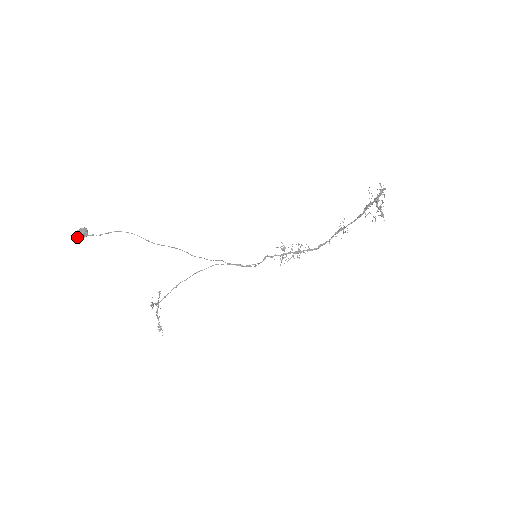
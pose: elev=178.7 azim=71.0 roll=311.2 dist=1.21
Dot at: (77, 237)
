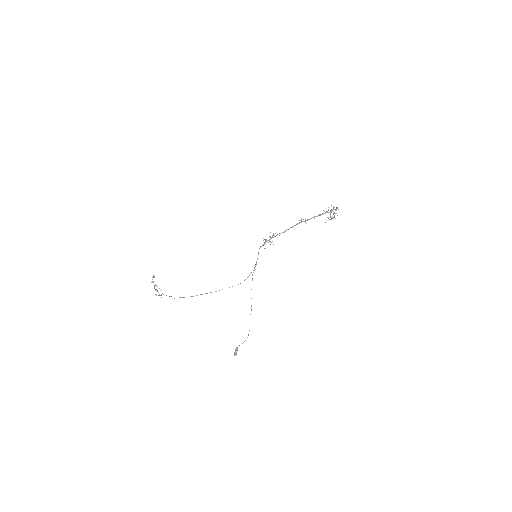
Dot at: occluded
